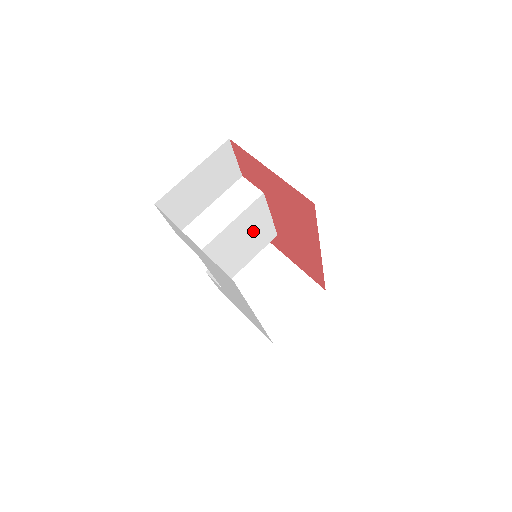
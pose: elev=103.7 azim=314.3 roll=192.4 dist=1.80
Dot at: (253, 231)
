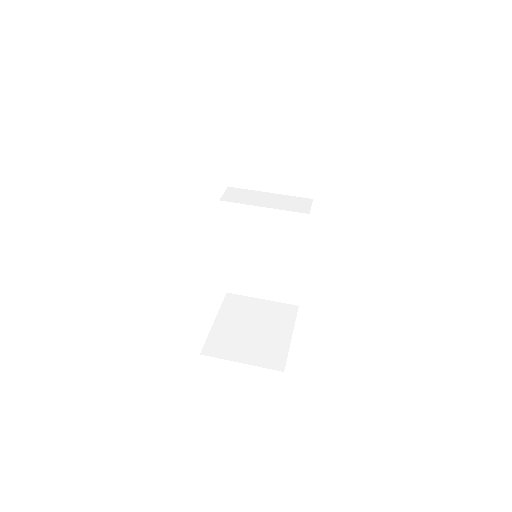
Dot at: (279, 247)
